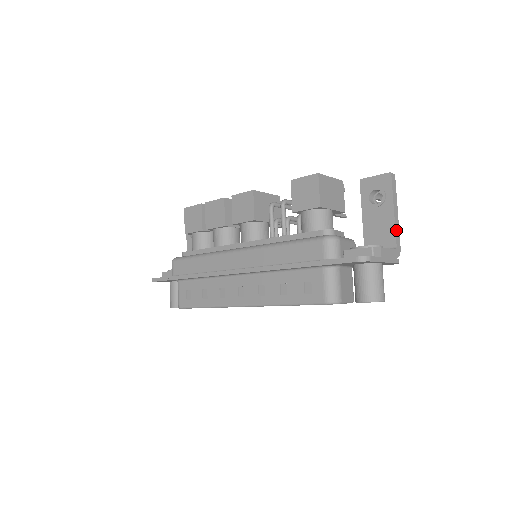
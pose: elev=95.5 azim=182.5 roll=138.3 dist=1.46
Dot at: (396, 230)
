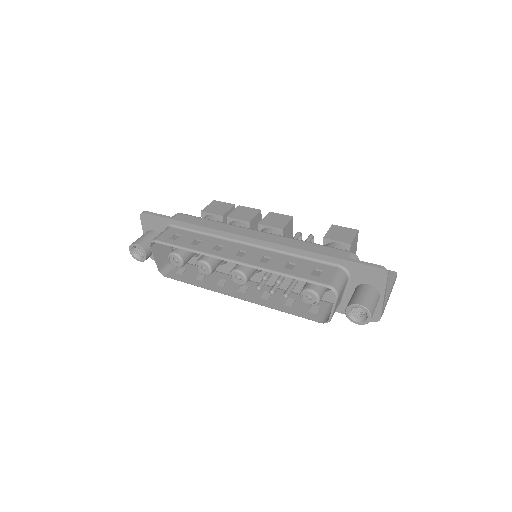
Dot at: occluded
